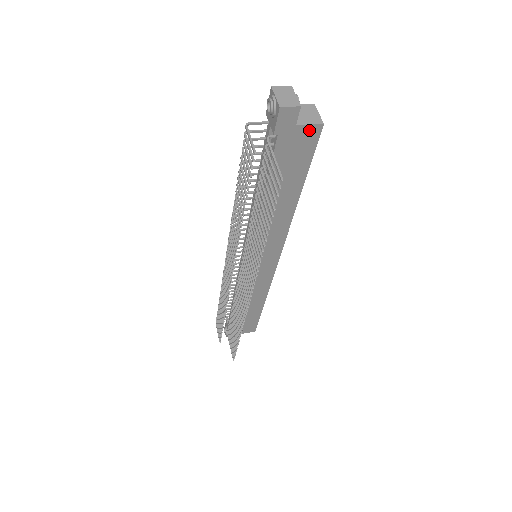
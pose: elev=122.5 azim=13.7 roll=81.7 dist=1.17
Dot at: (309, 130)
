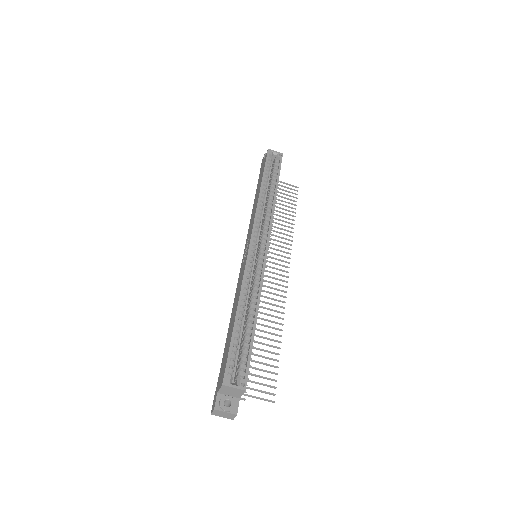
Dot at: occluded
